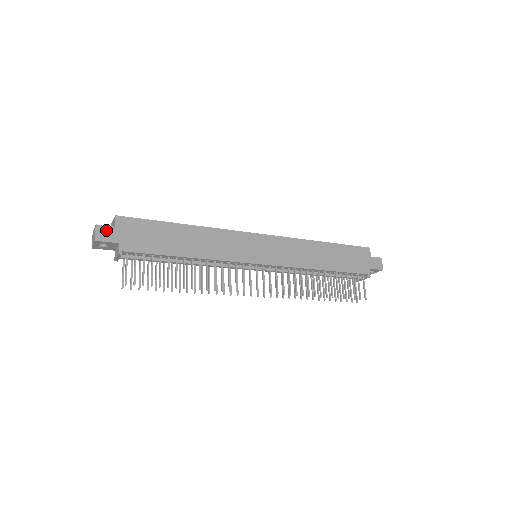
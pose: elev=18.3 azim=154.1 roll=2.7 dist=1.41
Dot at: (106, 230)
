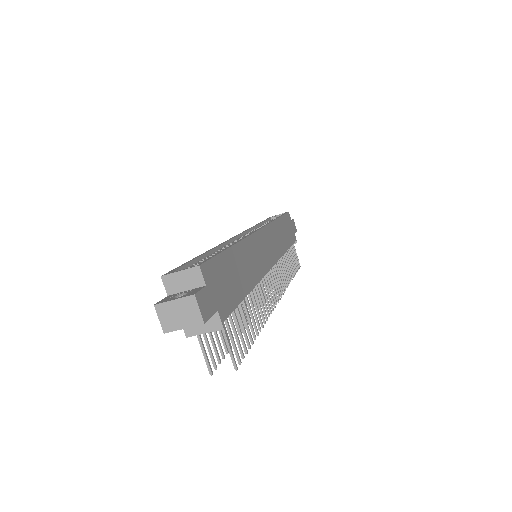
Dot at: (204, 297)
